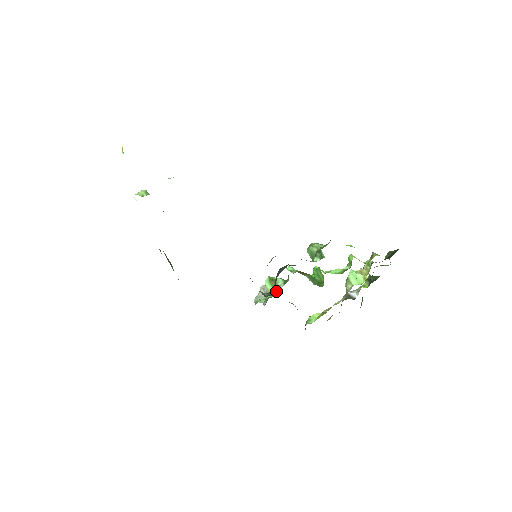
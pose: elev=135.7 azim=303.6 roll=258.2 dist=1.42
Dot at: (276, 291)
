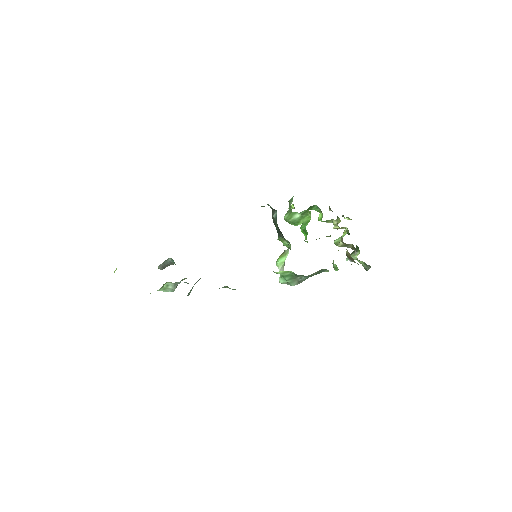
Dot at: (287, 252)
